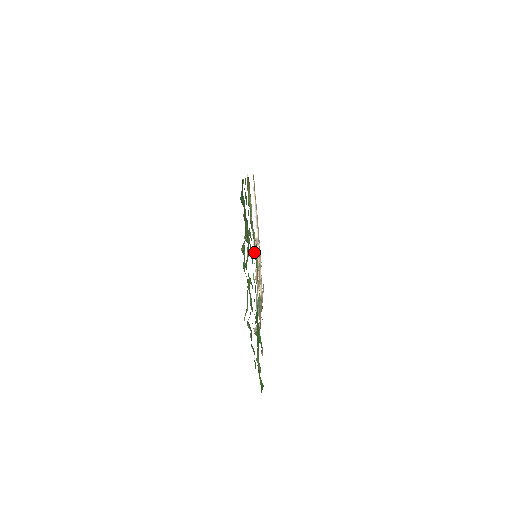
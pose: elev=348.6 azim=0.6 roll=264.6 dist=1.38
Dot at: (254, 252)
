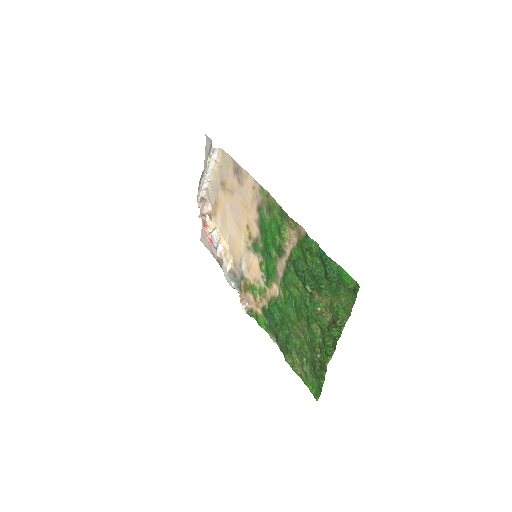
Dot at: (202, 212)
